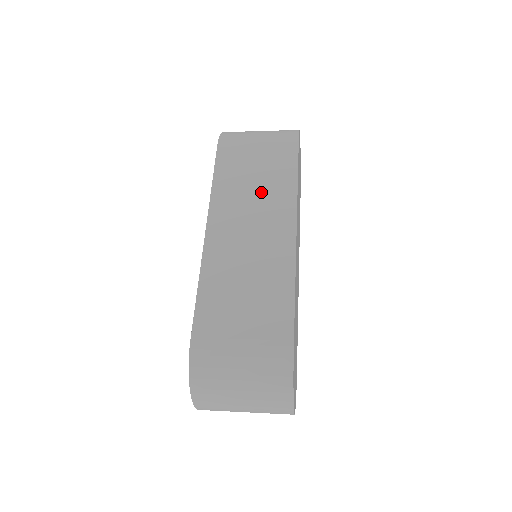
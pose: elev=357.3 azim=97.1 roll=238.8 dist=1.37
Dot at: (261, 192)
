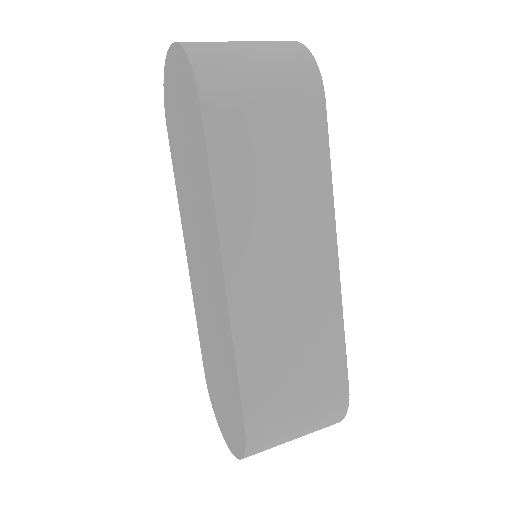
Dot at: (287, 199)
